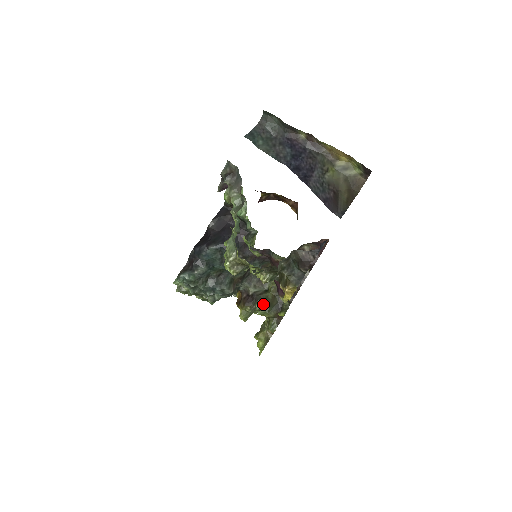
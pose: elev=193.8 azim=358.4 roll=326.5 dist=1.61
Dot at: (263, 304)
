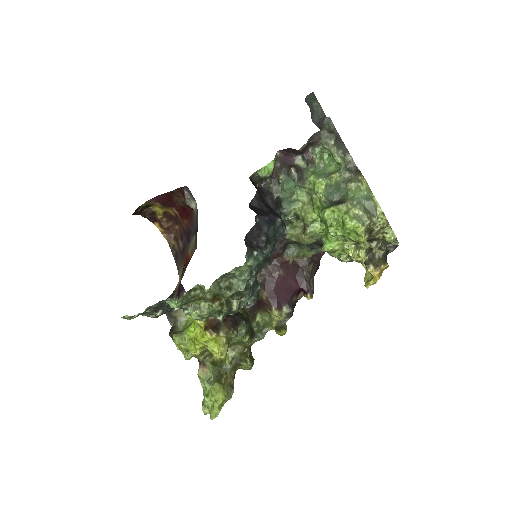
Dot at: (247, 326)
